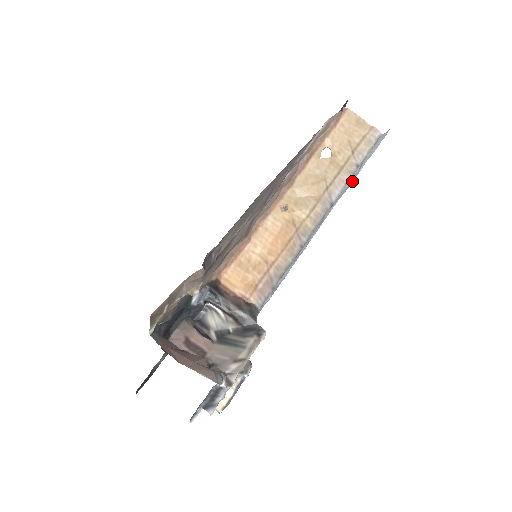
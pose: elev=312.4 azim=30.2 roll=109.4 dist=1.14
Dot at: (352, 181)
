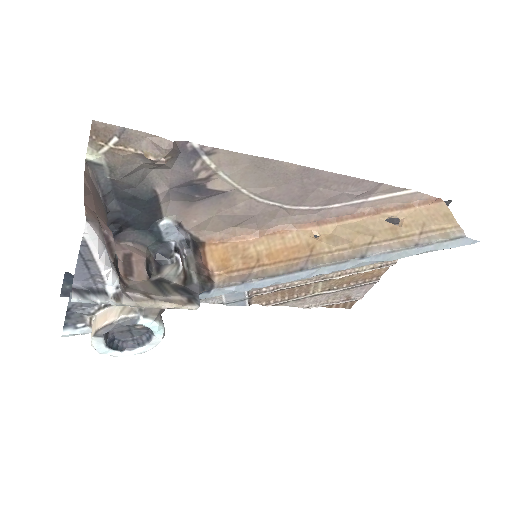
Dot at: (402, 257)
